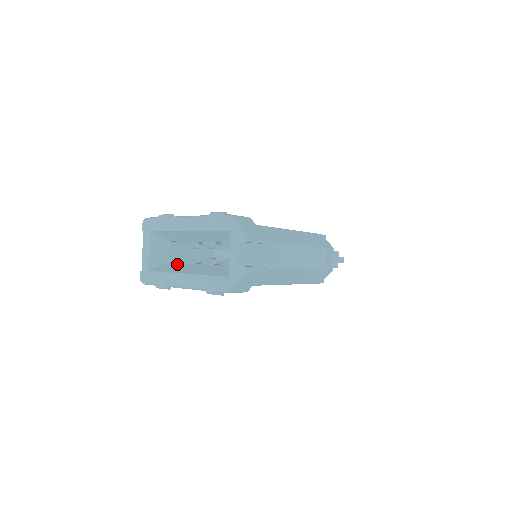
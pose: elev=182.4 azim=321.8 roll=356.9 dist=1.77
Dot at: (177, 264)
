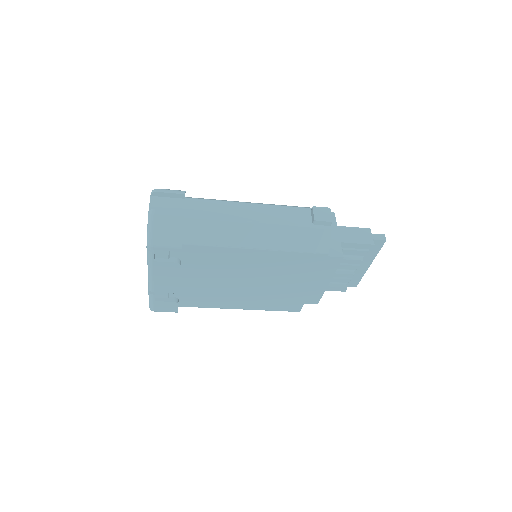
Dot at: occluded
